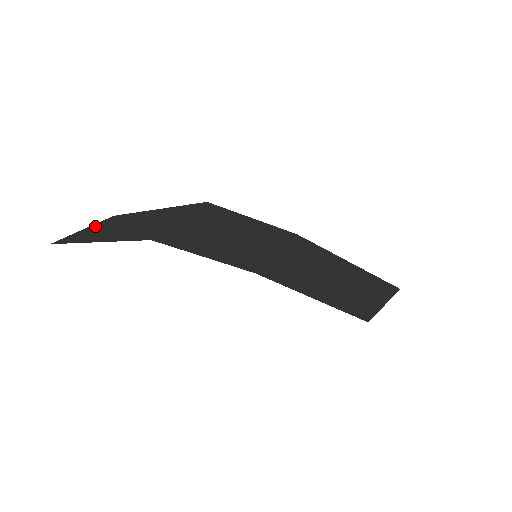
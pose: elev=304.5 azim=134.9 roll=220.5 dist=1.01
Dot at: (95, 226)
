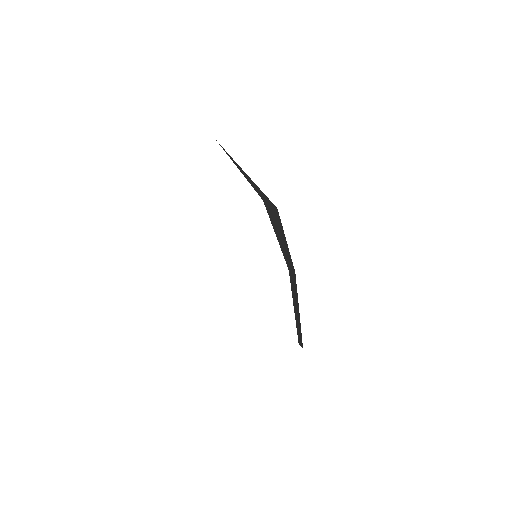
Dot at: occluded
